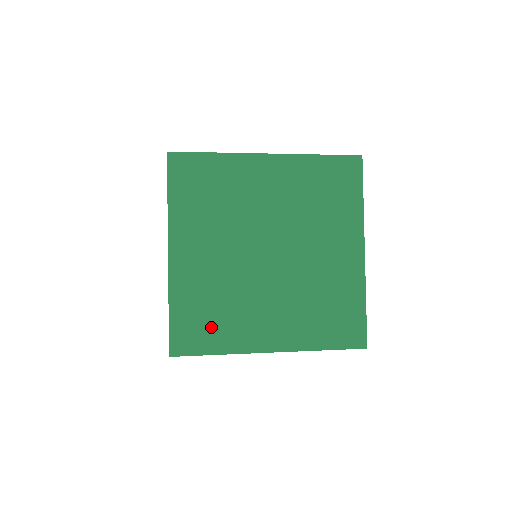
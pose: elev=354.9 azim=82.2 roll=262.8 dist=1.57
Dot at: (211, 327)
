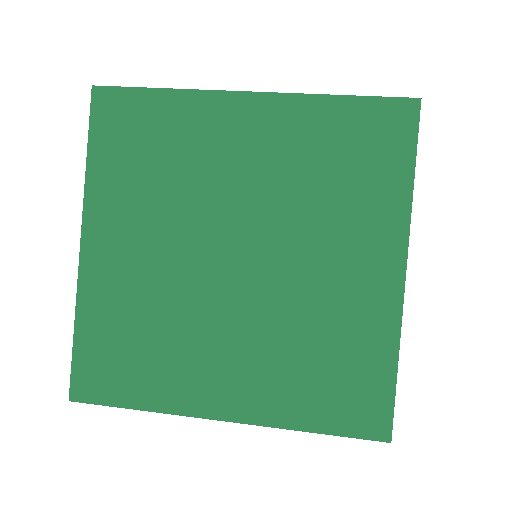
Dot at: (133, 366)
